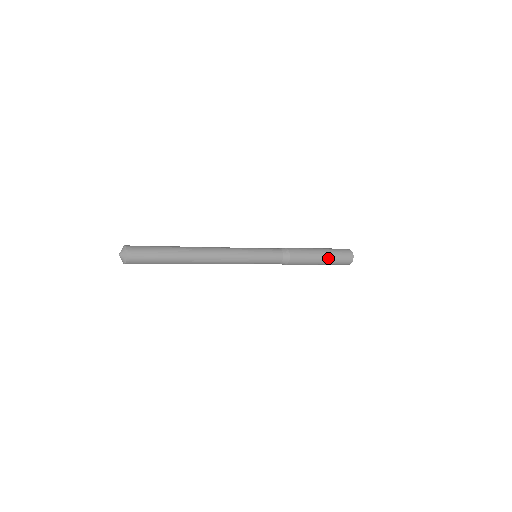
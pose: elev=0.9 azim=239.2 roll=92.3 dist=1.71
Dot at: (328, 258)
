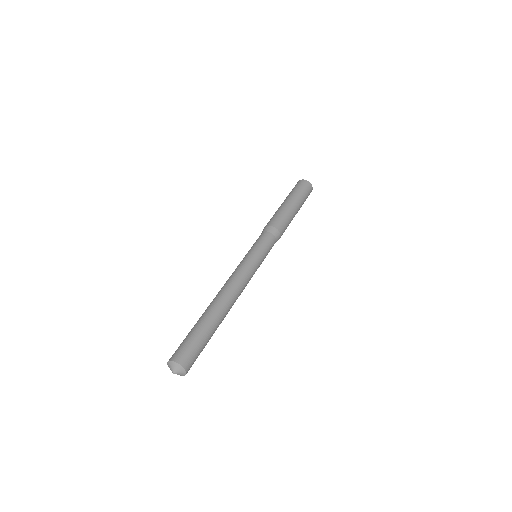
Dot at: occluded
